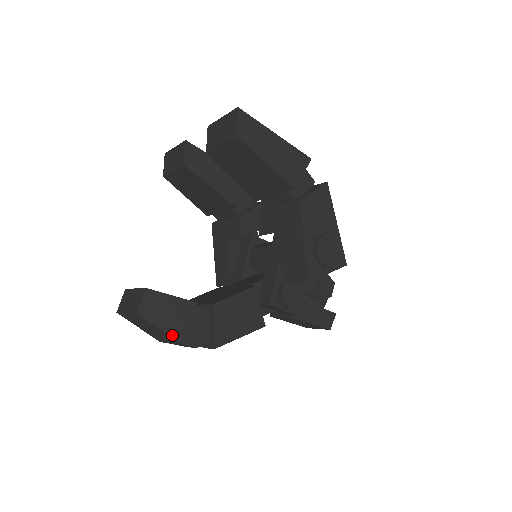
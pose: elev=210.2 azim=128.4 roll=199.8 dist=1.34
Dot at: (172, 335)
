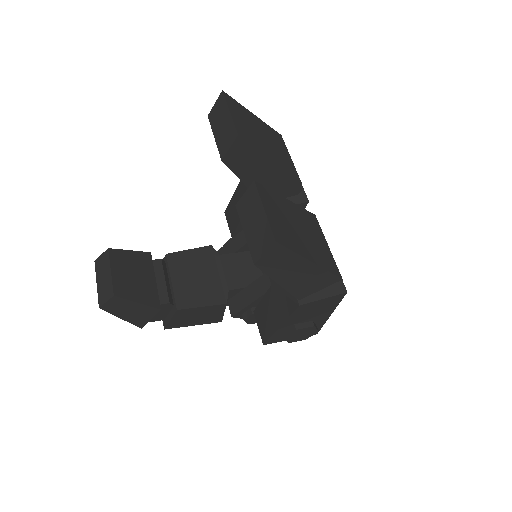
Dot at: (128, 321)
